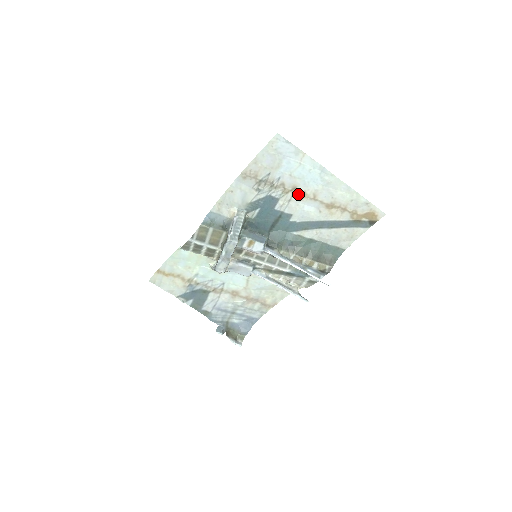
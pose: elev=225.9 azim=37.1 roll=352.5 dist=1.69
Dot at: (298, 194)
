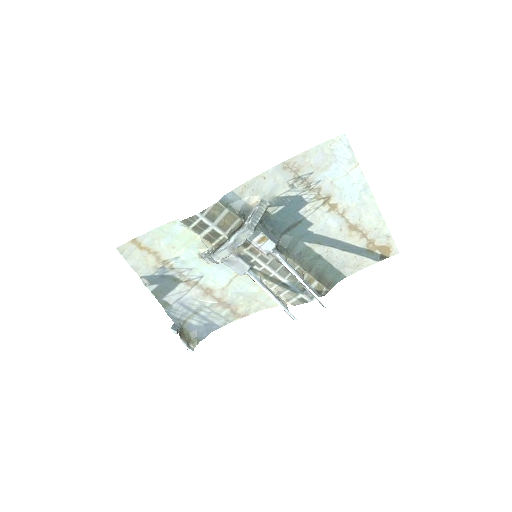
Dot at: (329, 204)
